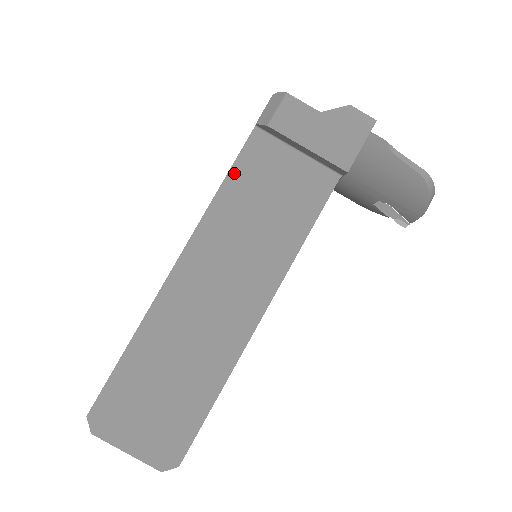
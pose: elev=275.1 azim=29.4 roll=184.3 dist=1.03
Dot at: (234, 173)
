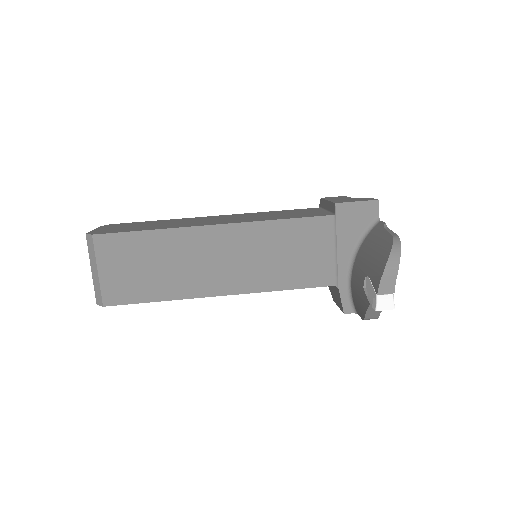
Dot at: (287, 210)
